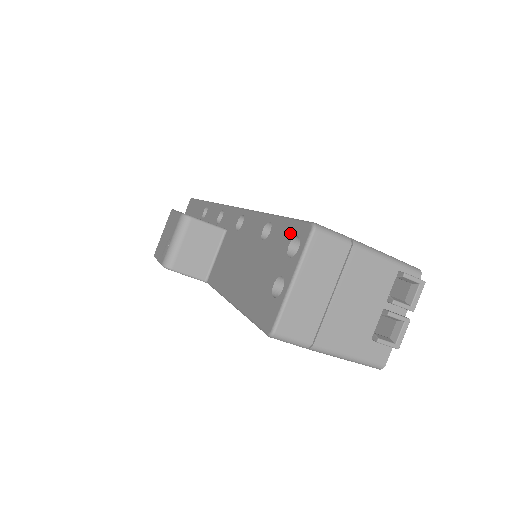
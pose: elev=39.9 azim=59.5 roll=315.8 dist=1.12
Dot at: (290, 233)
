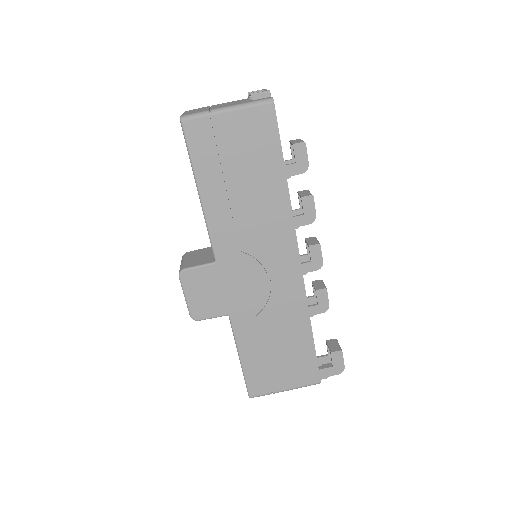
Dot at: occluded
